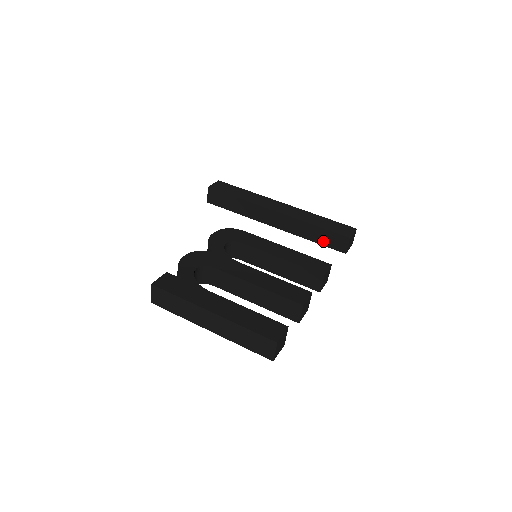
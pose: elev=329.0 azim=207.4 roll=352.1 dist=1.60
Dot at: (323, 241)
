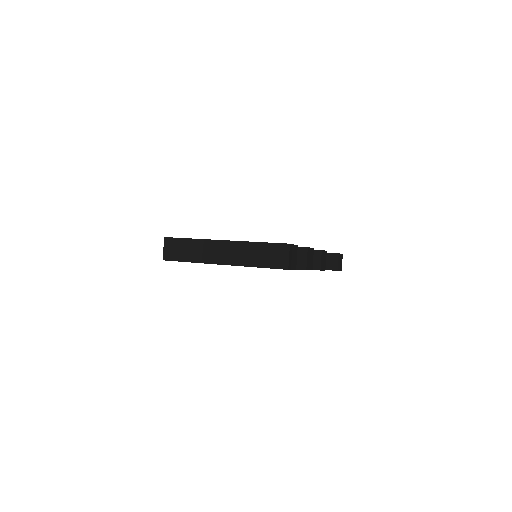
Dot at: occluded
